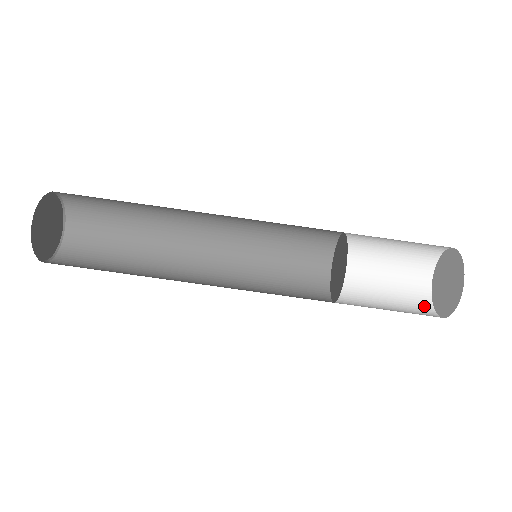
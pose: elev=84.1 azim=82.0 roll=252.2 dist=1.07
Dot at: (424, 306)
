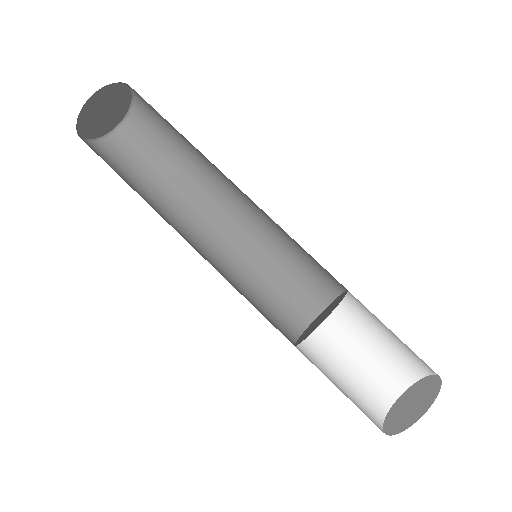
Dot at: (376, 425)
